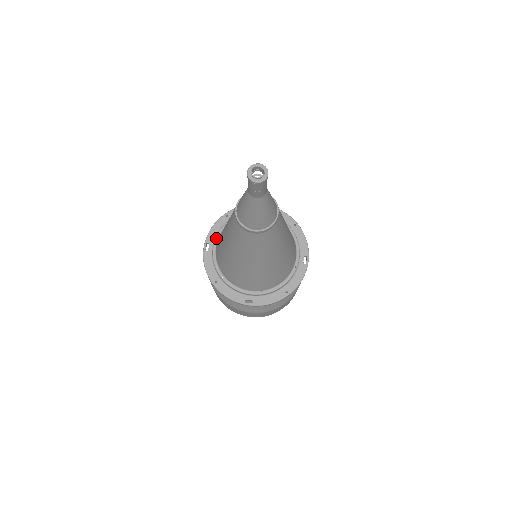
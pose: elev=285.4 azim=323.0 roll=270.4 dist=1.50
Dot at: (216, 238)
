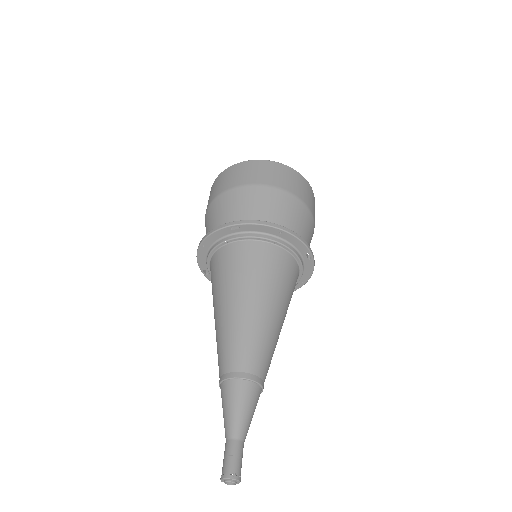
Dot at: (208, 271)
